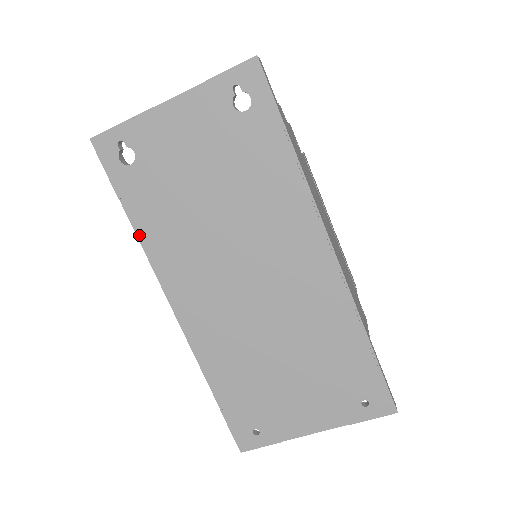
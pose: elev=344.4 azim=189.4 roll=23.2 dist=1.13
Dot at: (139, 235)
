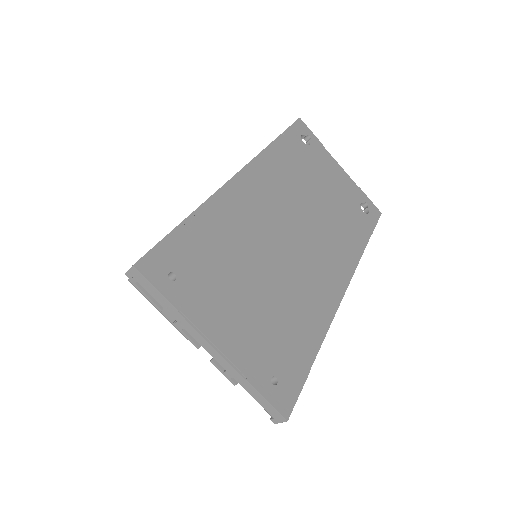
Dot at: (272, 146)
